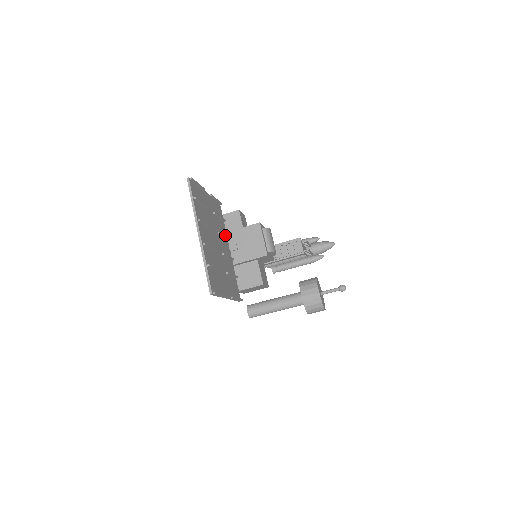
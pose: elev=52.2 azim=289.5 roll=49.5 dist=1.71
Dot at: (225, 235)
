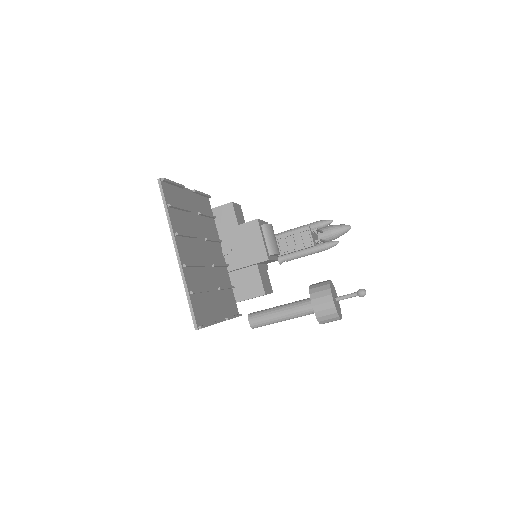
Dot at: (216, 236)
